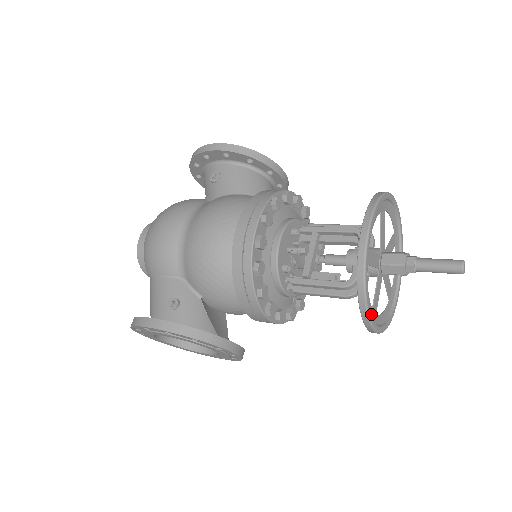
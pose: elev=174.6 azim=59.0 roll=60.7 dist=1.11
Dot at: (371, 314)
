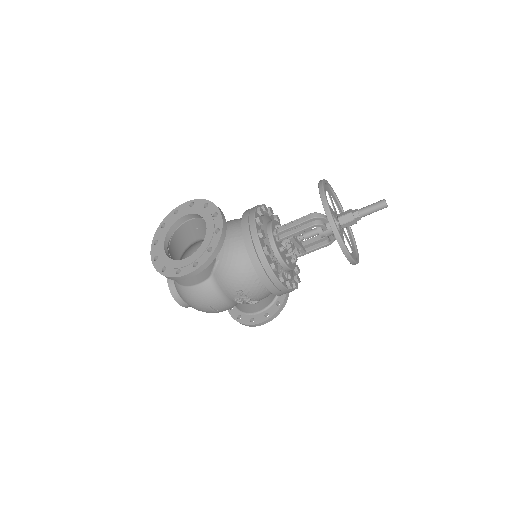
Dot at: occluded
